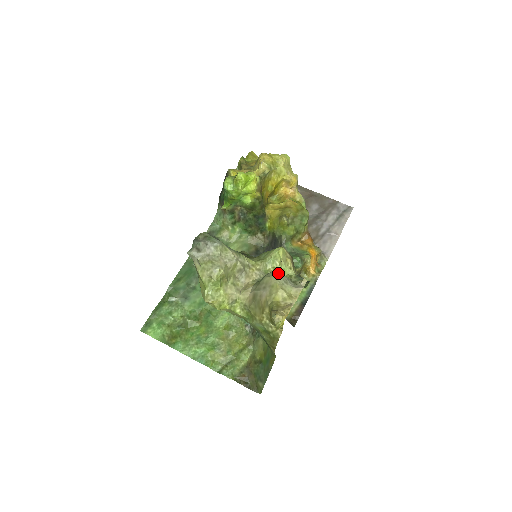
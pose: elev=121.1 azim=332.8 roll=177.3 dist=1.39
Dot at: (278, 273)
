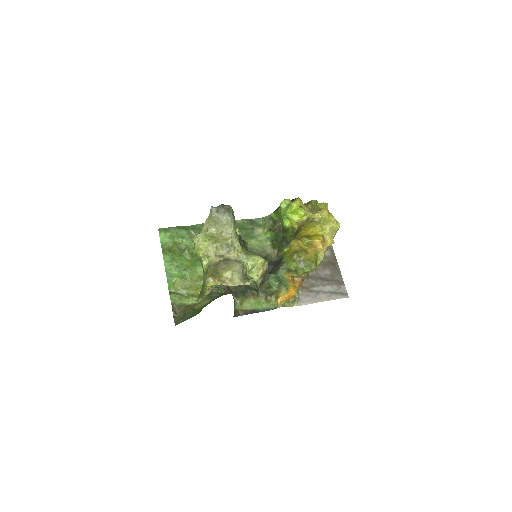
Dot at: (240, 264)
